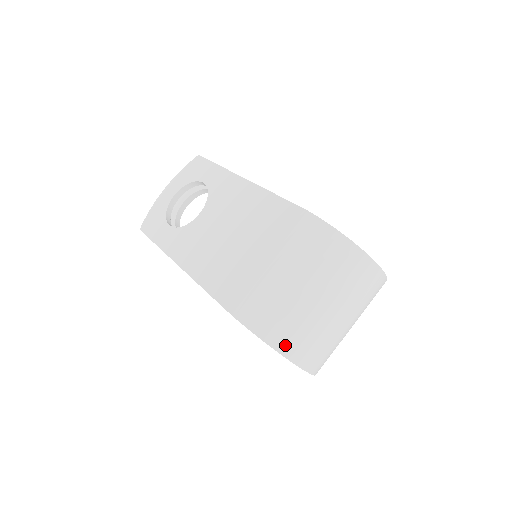
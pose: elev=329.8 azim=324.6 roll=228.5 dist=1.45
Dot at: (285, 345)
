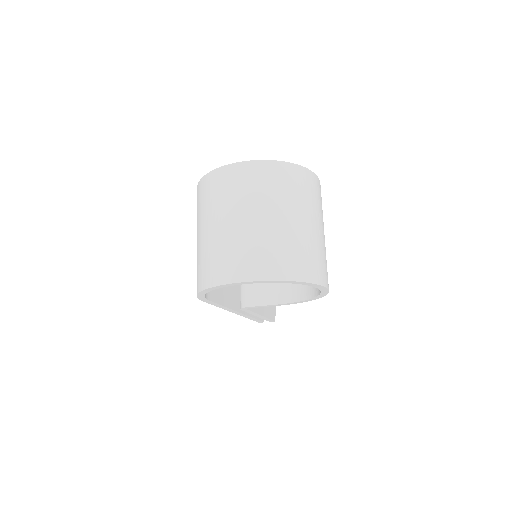
Dot at: (208, 279)
